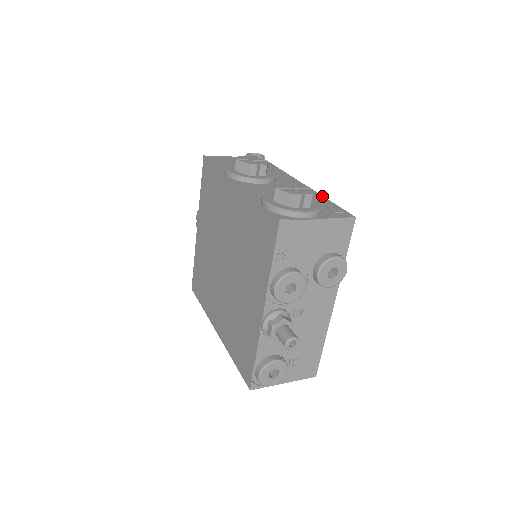
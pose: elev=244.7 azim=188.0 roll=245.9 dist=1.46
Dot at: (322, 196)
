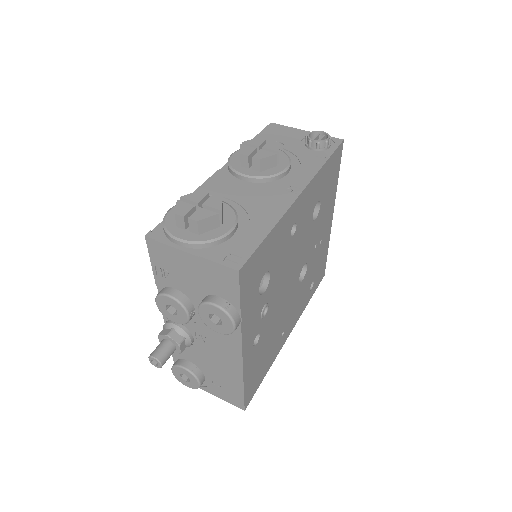
Dot at: (275, 223)
